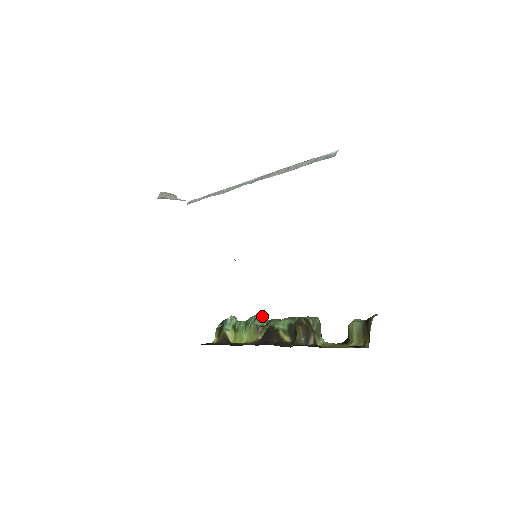
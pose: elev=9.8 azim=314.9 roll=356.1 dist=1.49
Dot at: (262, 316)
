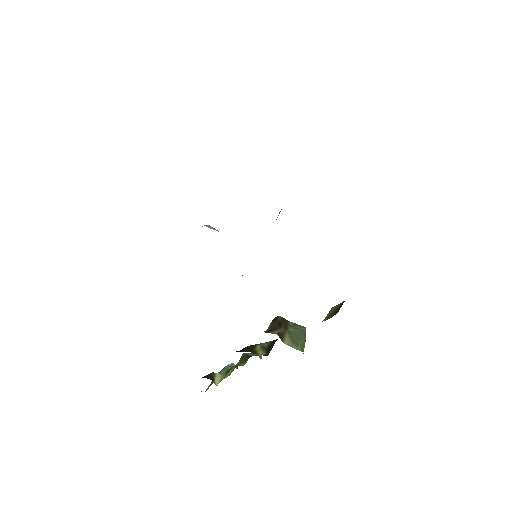
Dot at: occluded
